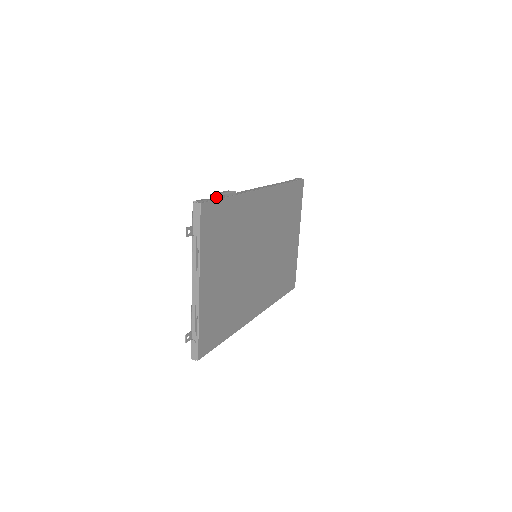
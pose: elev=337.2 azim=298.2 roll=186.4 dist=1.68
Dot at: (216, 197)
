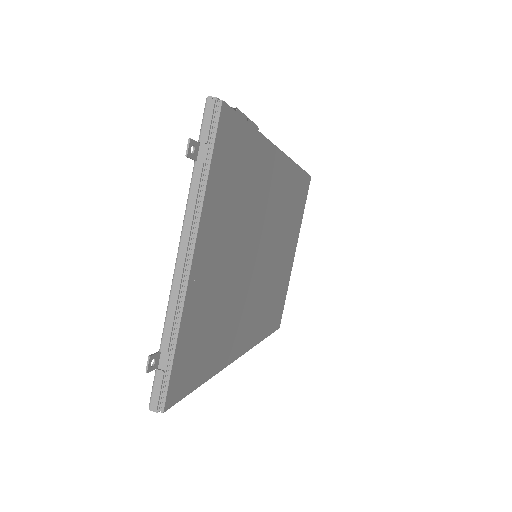
Dot at: (238, 113)
